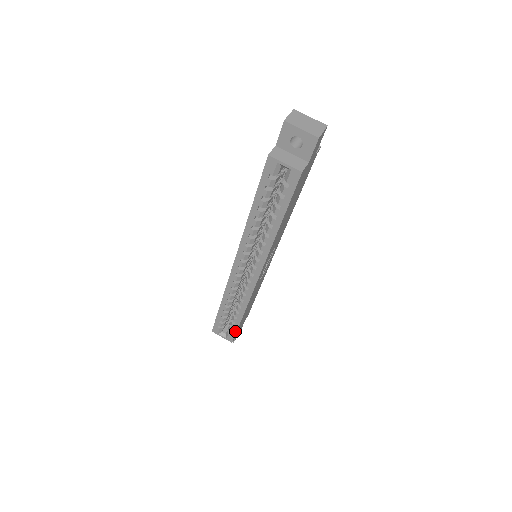
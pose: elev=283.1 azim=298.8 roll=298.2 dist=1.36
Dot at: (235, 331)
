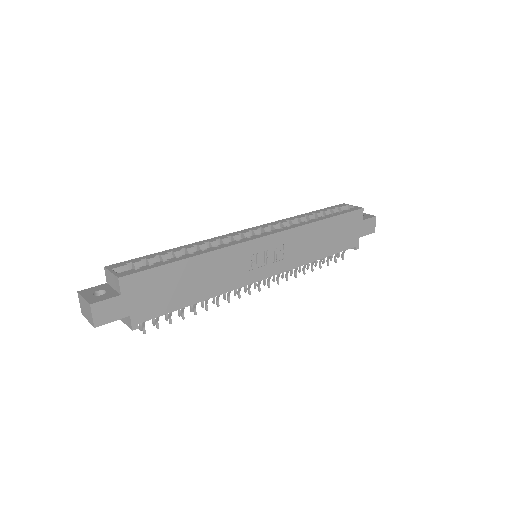
Dot at: (152, 267)
